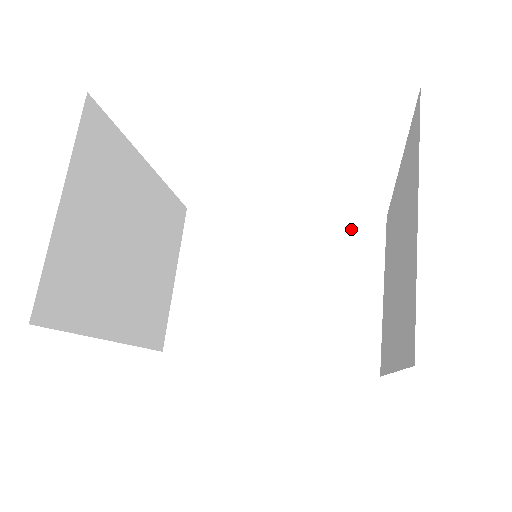
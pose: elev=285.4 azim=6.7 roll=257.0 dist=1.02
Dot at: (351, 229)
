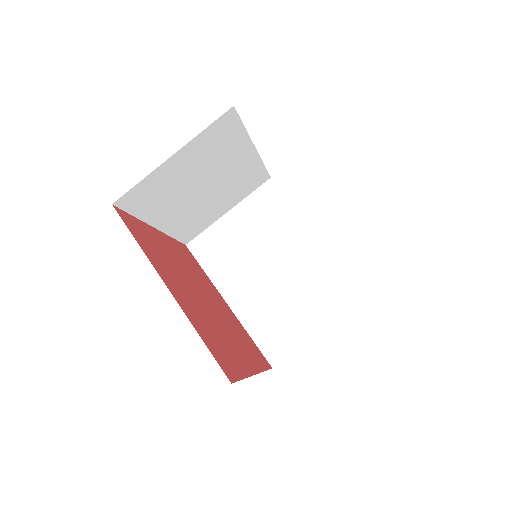
Dot at: (342, 282)
